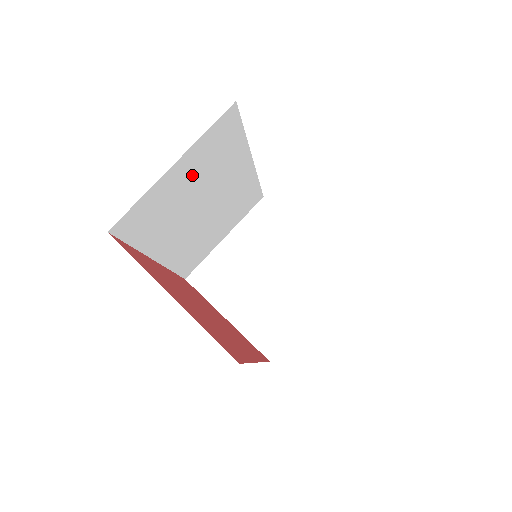
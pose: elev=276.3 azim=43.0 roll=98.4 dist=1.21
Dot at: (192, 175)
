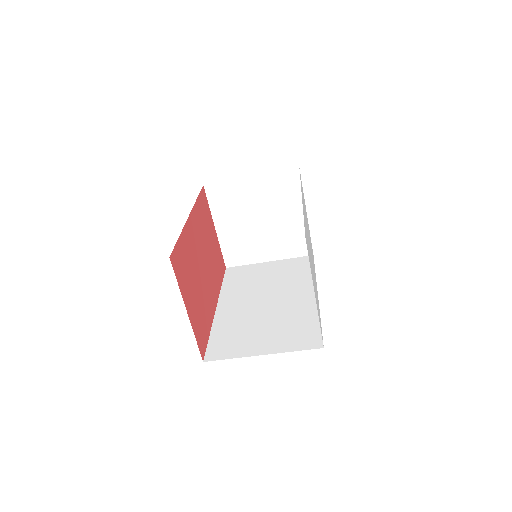
Dot at: occluded
